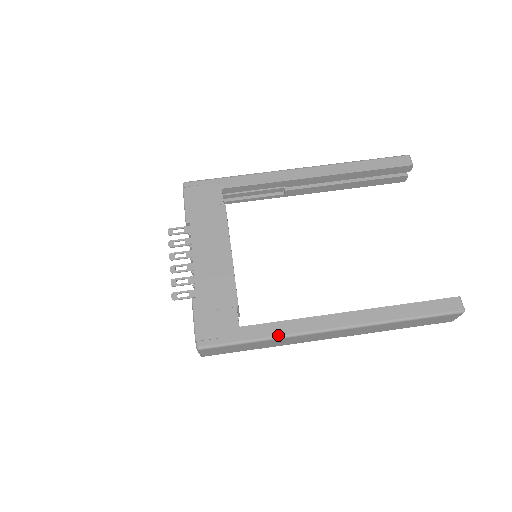
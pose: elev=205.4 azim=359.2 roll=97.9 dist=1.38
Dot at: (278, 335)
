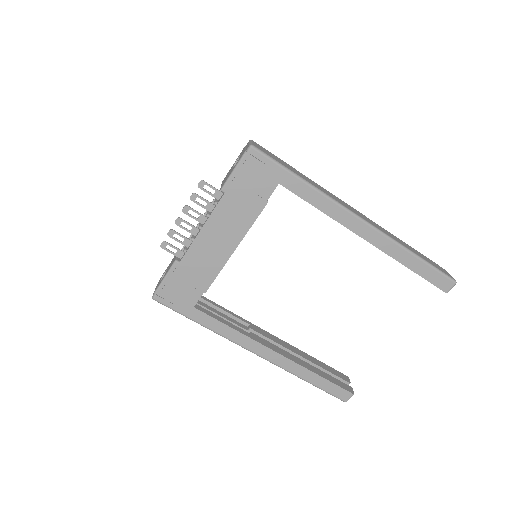
Dot at: (216, 331)
